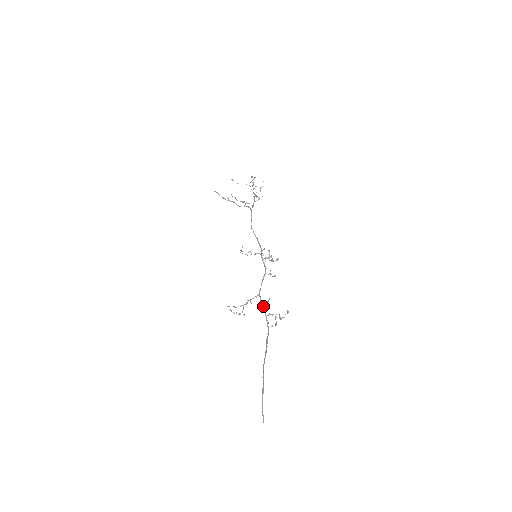
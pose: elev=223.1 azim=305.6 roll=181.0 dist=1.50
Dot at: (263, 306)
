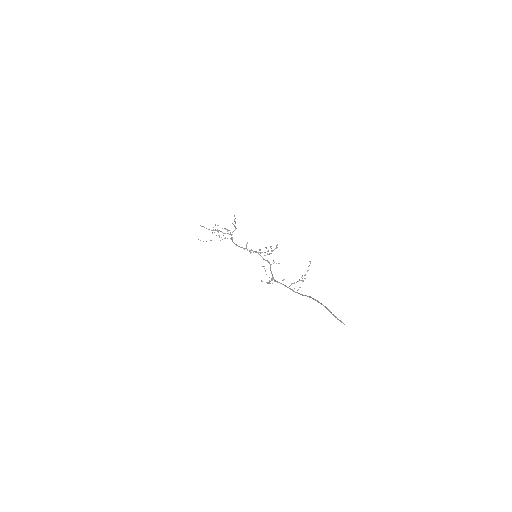
Dot at: (282, 284)
